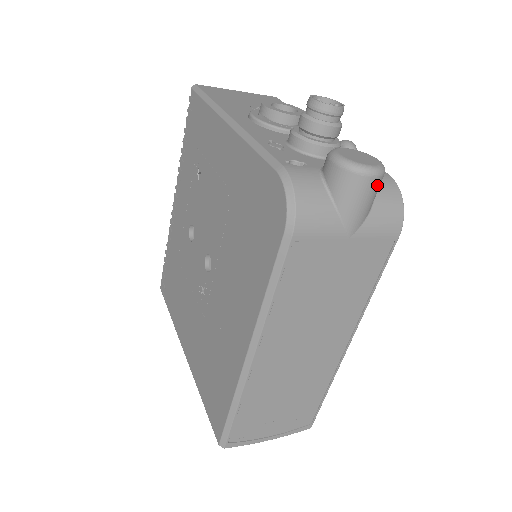
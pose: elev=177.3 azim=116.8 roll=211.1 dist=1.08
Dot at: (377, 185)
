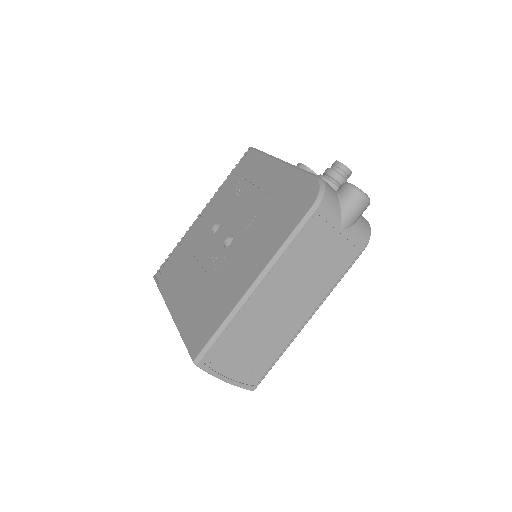
Dot at: (365, 207)
